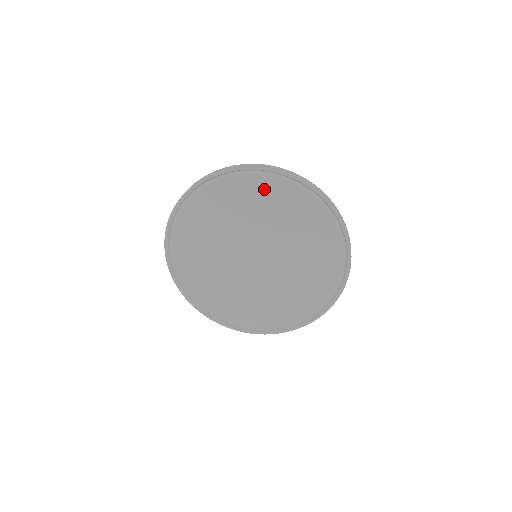
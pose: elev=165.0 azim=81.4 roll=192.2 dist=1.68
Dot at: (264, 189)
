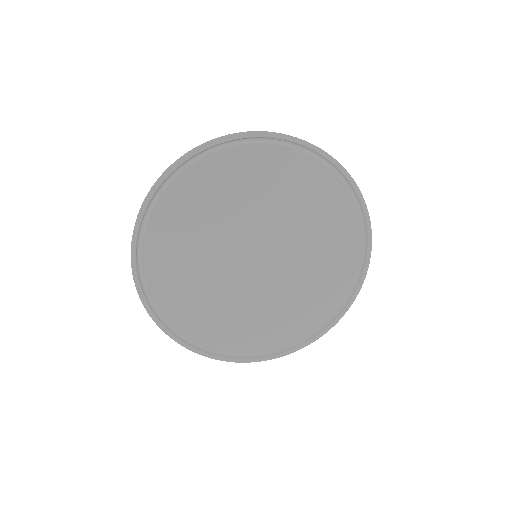
Dot at: (284, 165)
